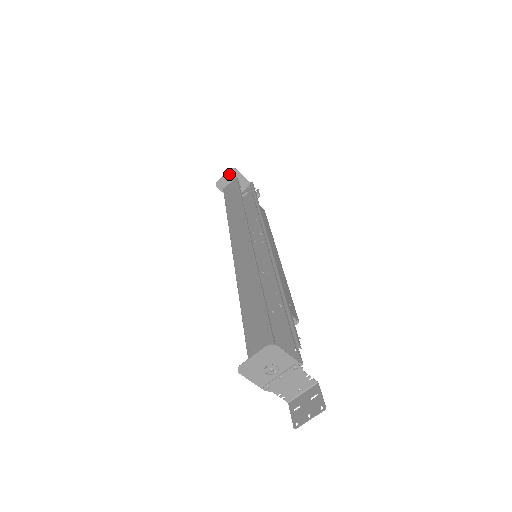
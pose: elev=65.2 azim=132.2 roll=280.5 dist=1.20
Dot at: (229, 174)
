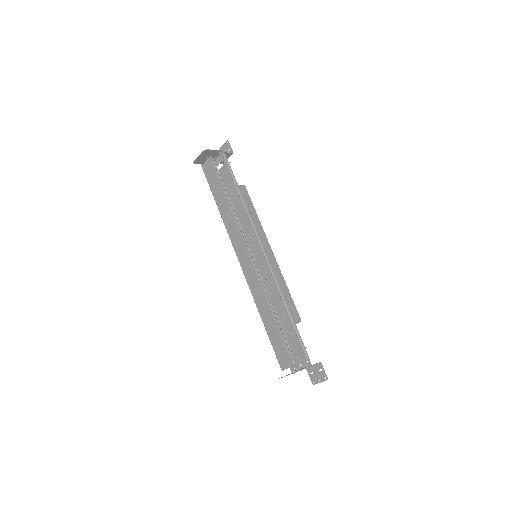
Dot at: (202, 154)
